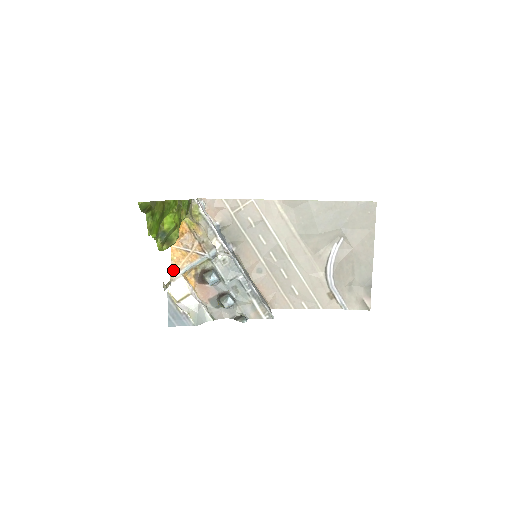
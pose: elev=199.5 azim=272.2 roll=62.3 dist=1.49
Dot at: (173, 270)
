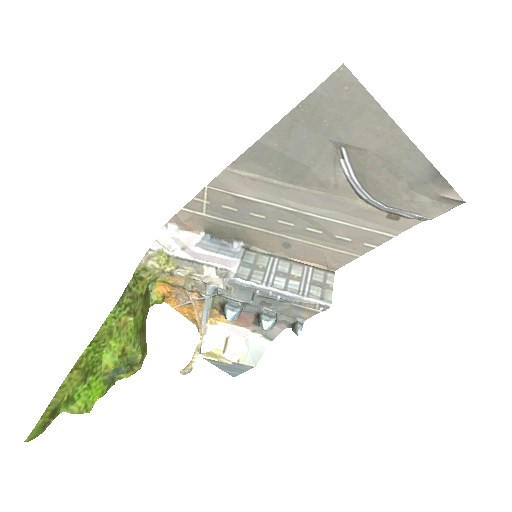
Dot at: (196, 325)
